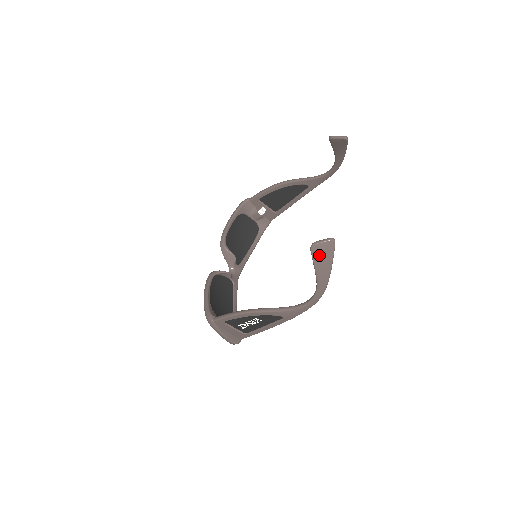
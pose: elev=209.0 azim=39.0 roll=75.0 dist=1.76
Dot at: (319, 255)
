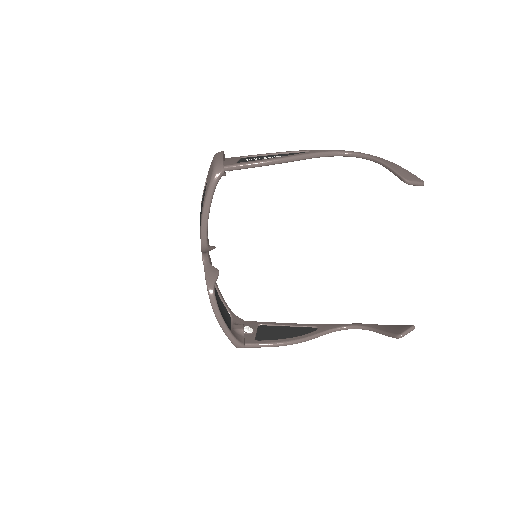
Dot at: occluded
